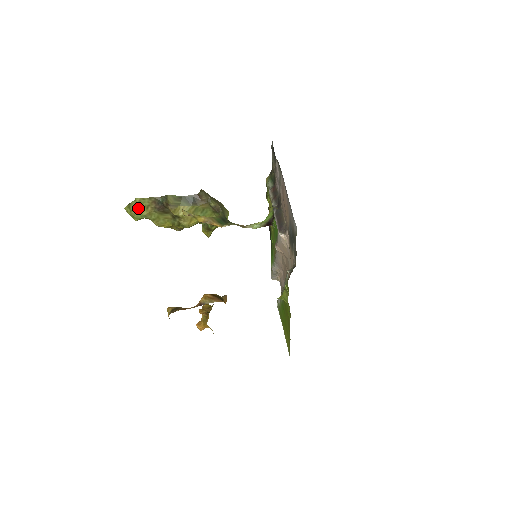
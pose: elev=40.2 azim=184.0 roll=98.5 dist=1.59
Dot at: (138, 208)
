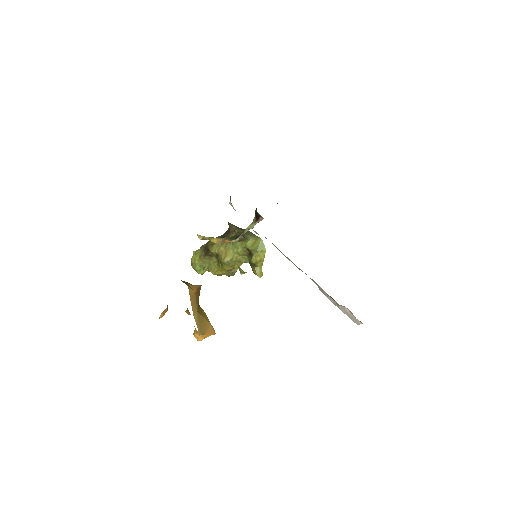
Dot at: (196, 260)
